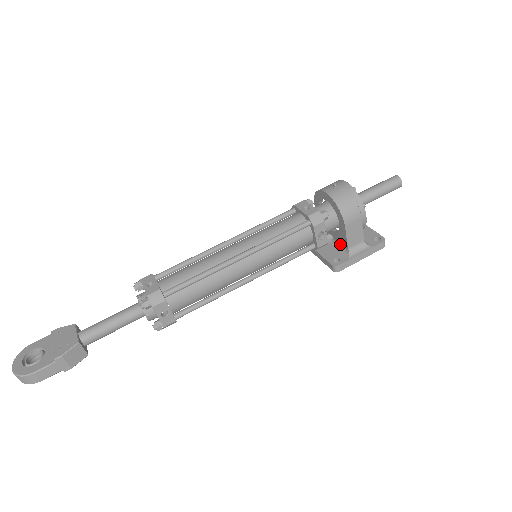
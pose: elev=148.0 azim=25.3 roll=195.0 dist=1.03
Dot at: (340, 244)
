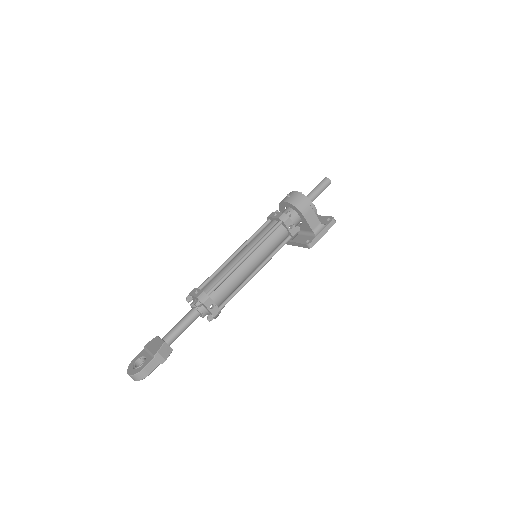
Dot at: (307, 231)
